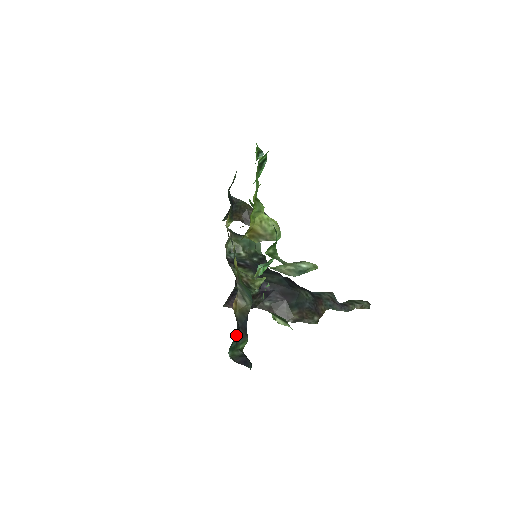
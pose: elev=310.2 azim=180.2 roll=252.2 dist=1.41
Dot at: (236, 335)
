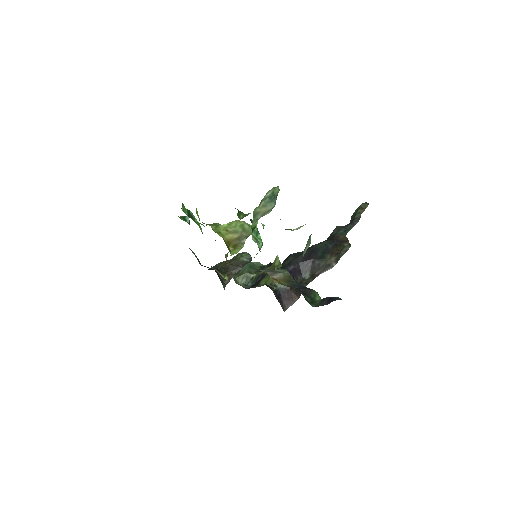
Dot at: occluded
